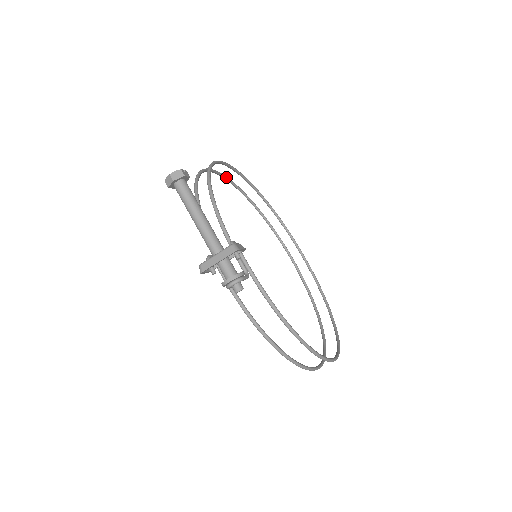
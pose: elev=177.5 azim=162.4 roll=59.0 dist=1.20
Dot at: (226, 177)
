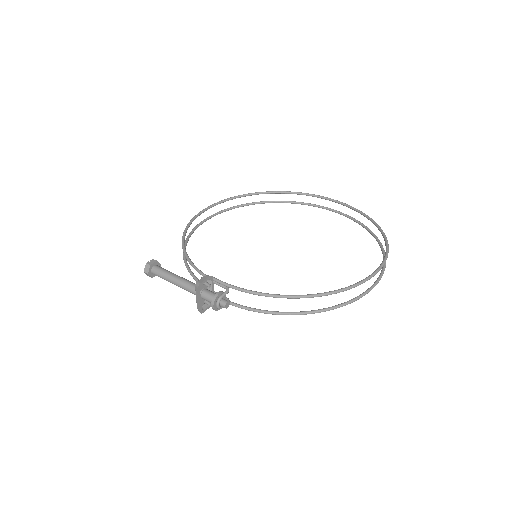
Dot at: (224, 210)
